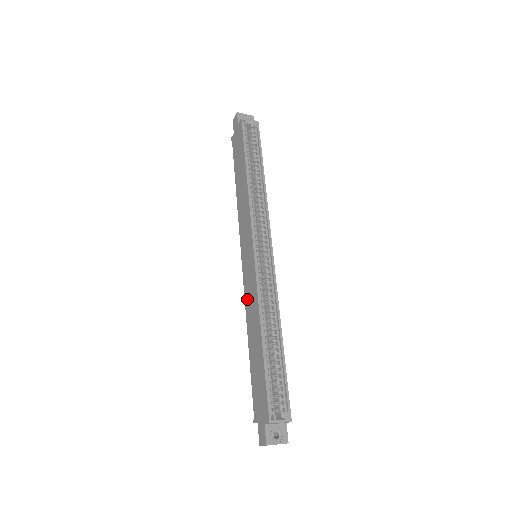
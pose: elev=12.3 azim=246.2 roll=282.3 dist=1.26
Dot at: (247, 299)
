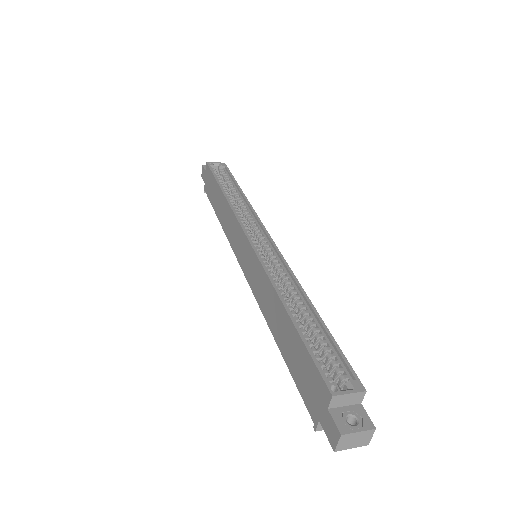
Dot at: (258, 296)
